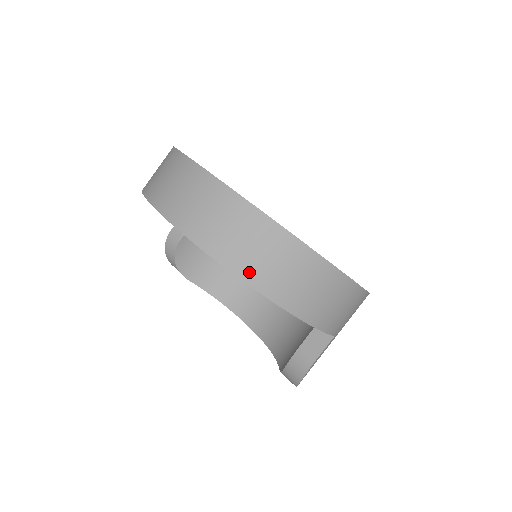
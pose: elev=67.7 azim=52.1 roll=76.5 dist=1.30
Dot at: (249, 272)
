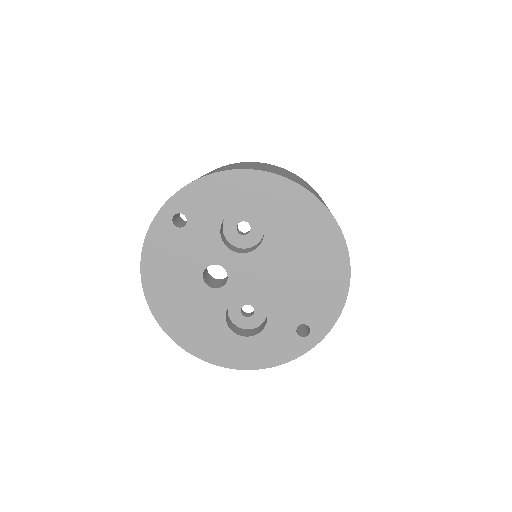
Dot at: occluded
